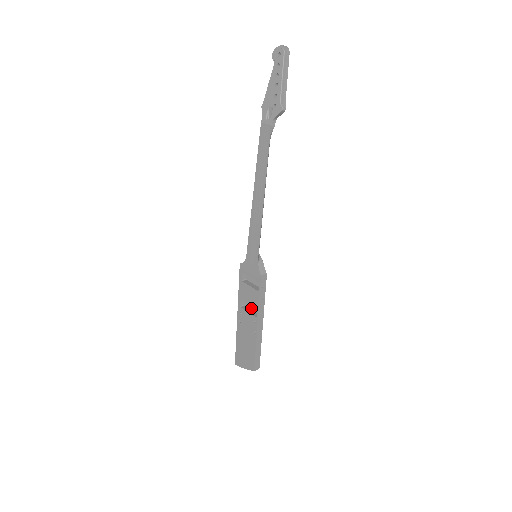
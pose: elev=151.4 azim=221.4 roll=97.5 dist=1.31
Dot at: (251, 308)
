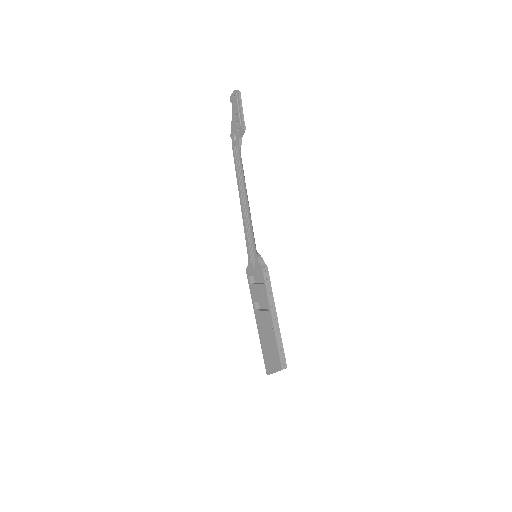
Dot at: (265, 308)
